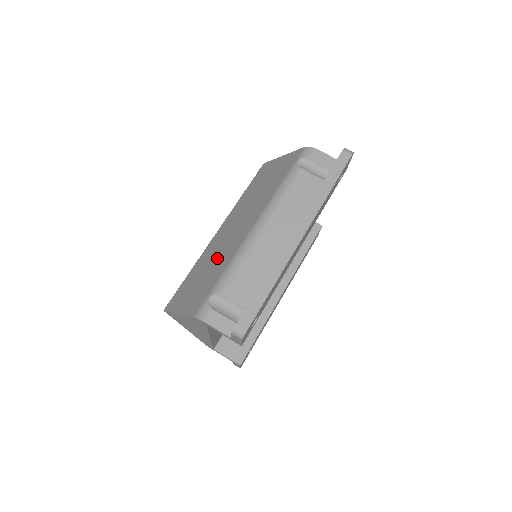
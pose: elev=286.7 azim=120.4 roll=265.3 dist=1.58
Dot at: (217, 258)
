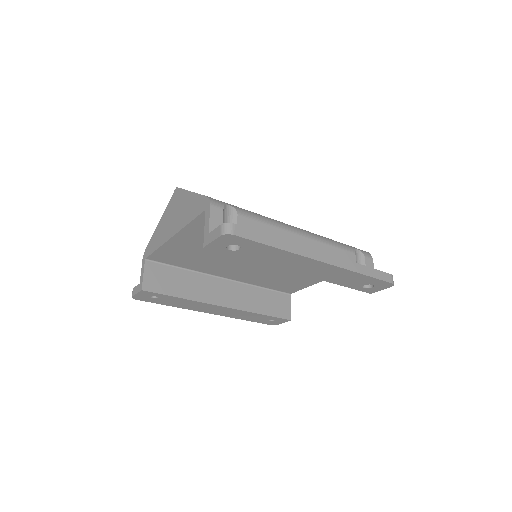
Dot at: occluded
